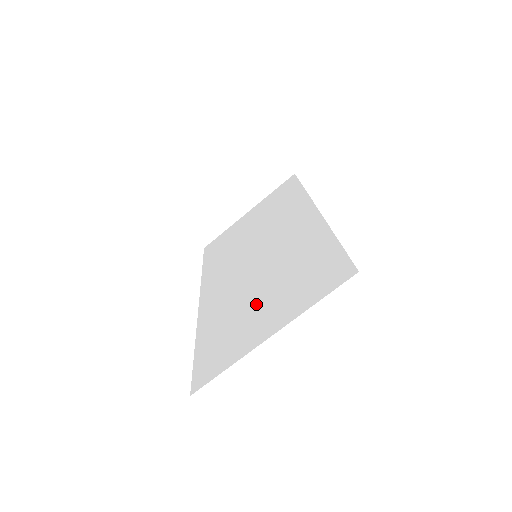
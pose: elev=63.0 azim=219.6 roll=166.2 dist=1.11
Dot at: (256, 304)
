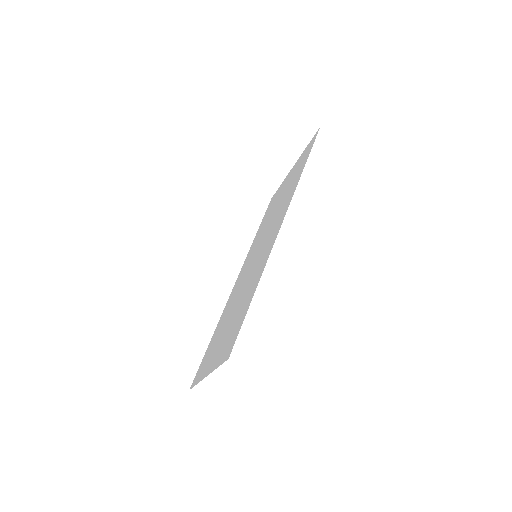
Dot at: (225, 328)
